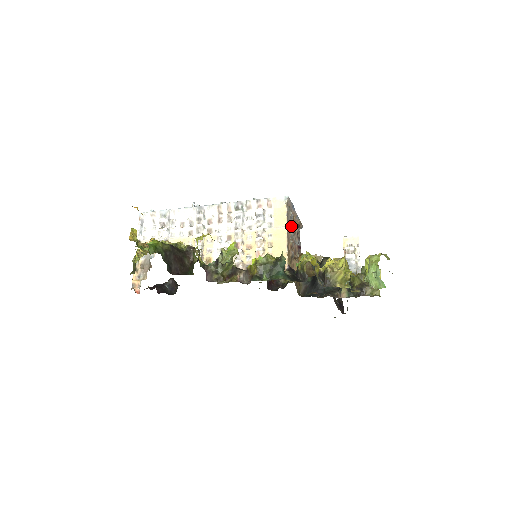
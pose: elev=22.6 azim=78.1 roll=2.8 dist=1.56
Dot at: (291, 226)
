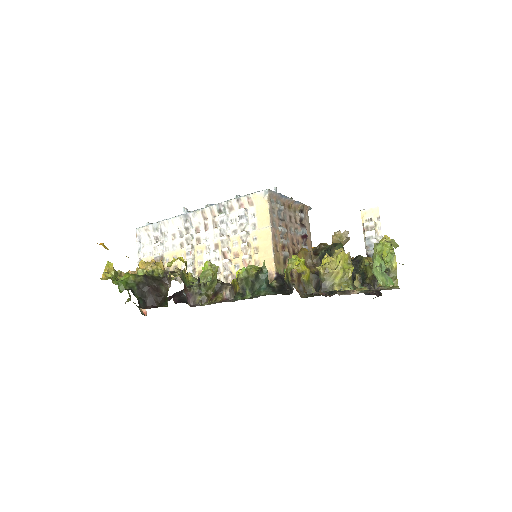
Dot at: (281, 221)
